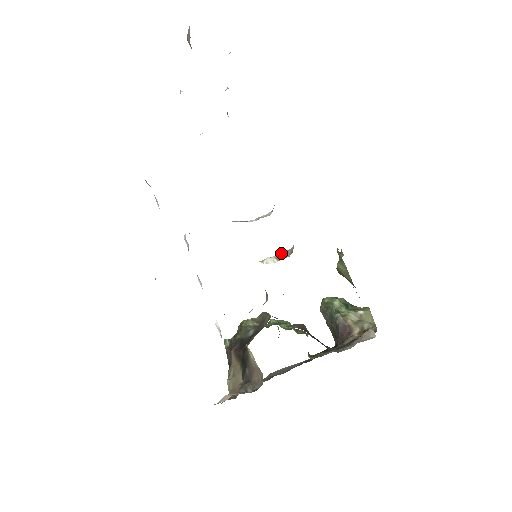
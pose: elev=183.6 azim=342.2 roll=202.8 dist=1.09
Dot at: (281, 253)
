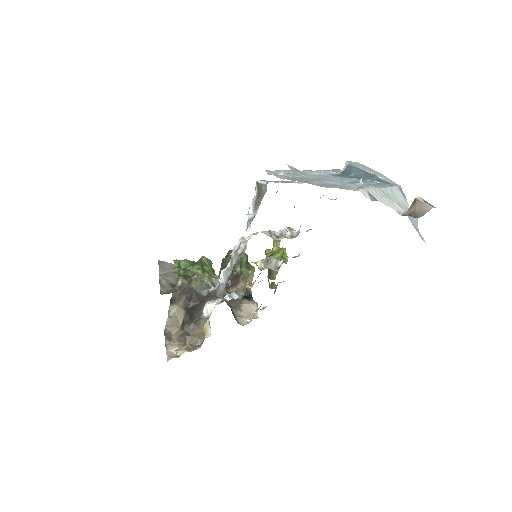
Dot at: (268, 259)
